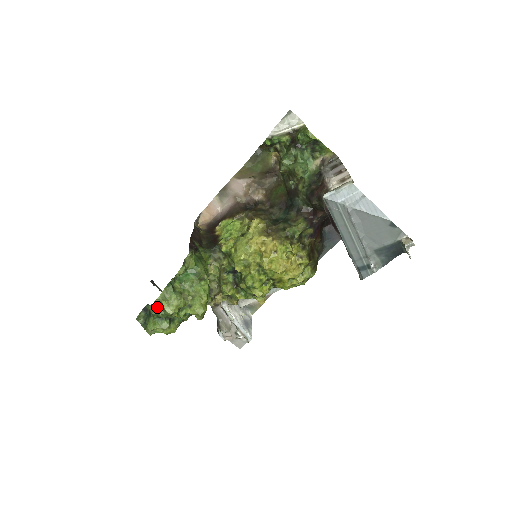
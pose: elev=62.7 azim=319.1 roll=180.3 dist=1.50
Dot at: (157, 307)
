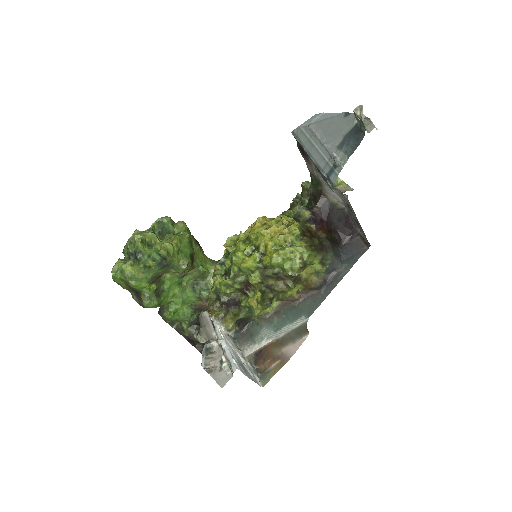
Dot at: occluded
